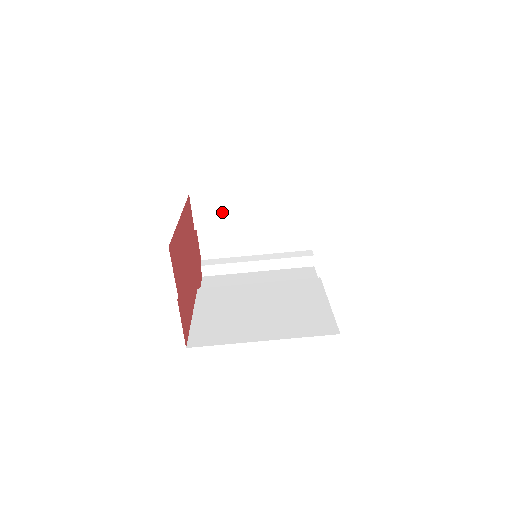
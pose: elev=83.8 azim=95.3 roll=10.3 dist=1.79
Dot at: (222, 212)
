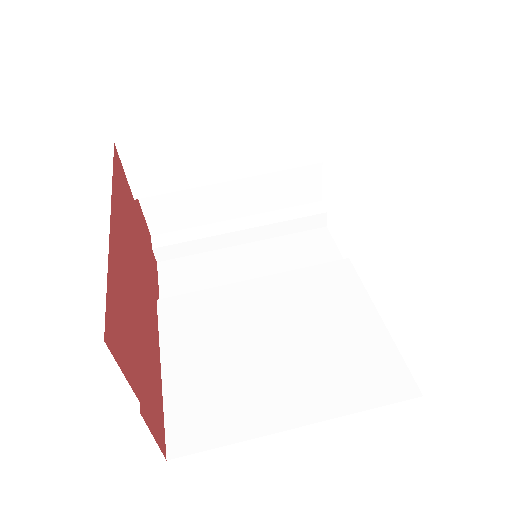
Dot at: (178, 166)
